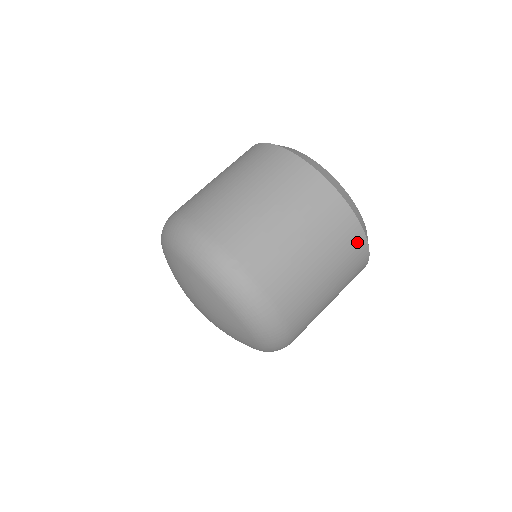
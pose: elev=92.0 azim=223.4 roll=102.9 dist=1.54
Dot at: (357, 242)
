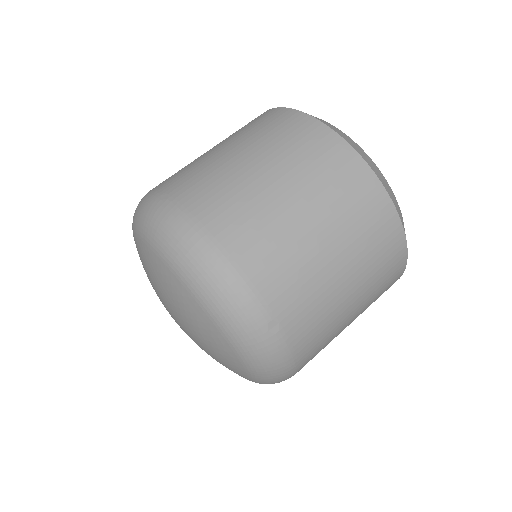
Dot at: (391, 285)
